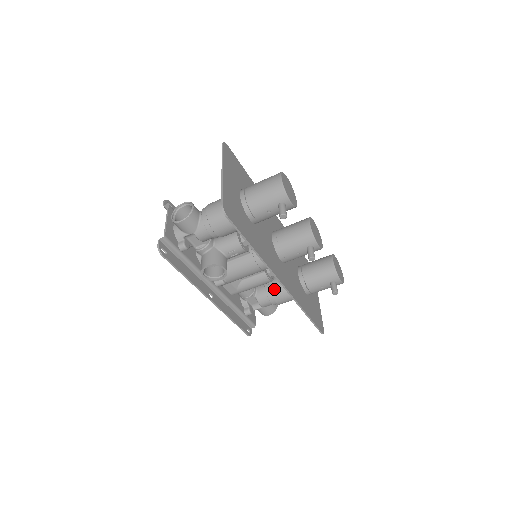
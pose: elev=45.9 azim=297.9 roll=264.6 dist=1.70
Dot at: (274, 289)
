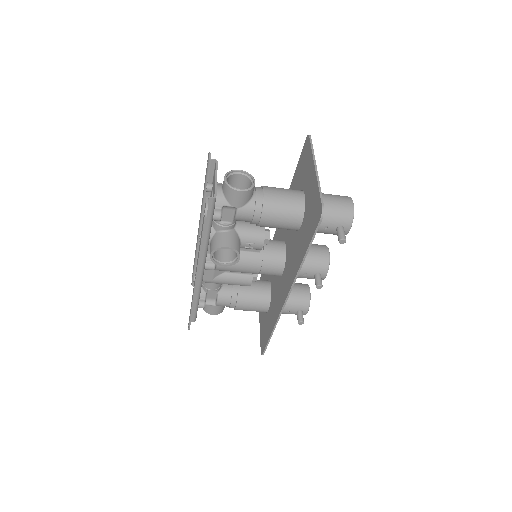
Dot at: (243, 293)
